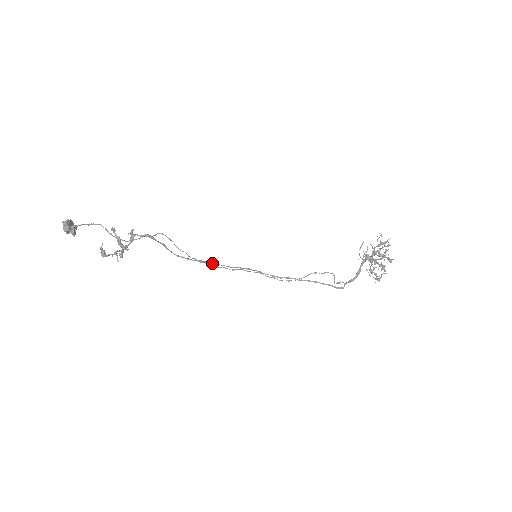
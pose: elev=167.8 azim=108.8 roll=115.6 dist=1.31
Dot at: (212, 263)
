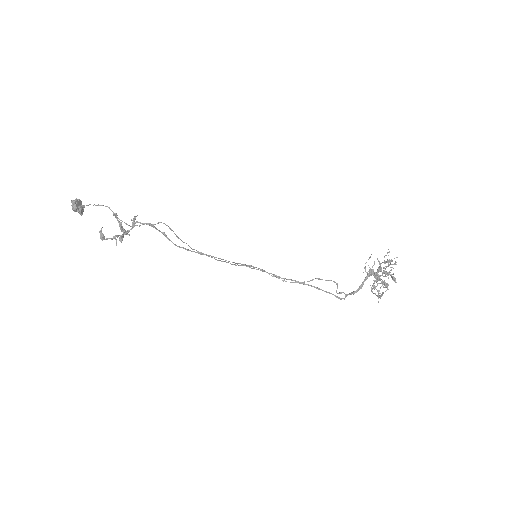
Dot at: (213, 256)
